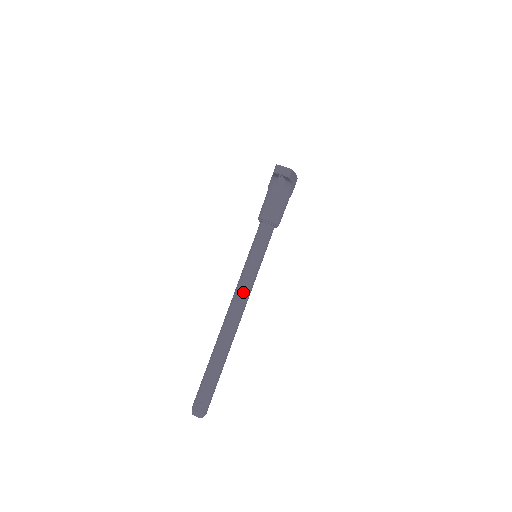
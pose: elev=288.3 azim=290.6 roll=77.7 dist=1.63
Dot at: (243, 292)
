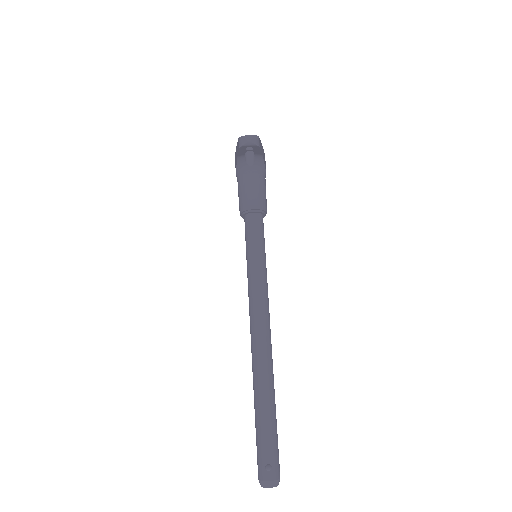
Dot at: (260, 302)
